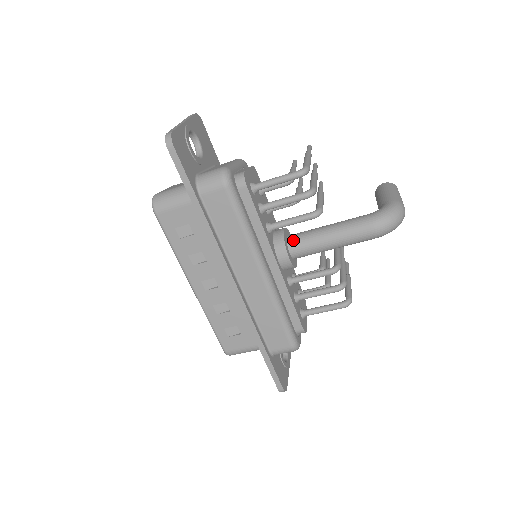
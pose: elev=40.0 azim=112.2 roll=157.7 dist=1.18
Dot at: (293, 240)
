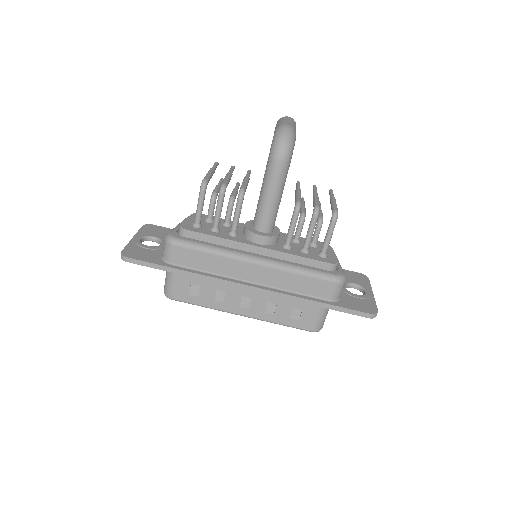
Dot at: (255, 223)
